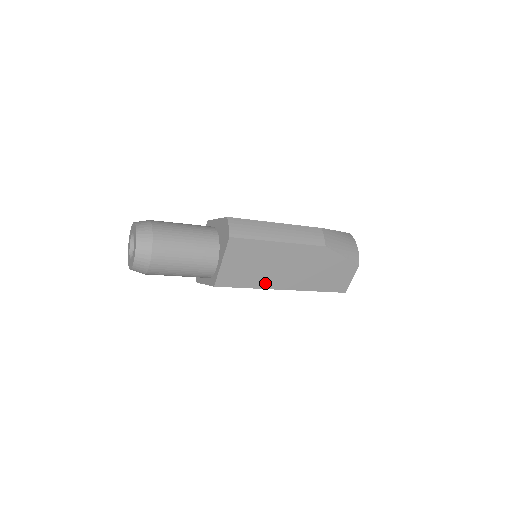
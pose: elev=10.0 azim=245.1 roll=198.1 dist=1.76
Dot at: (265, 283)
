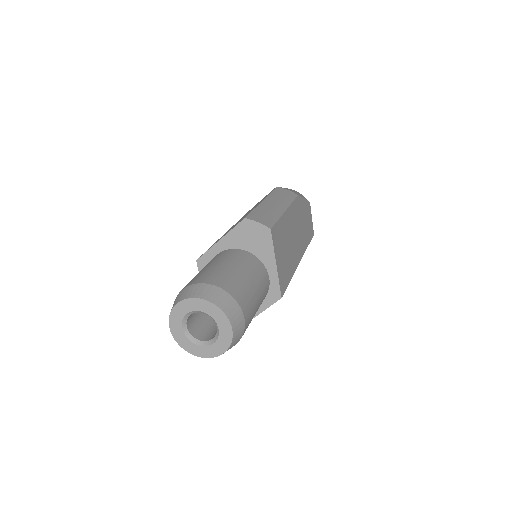
Dot at: (294, 264)
